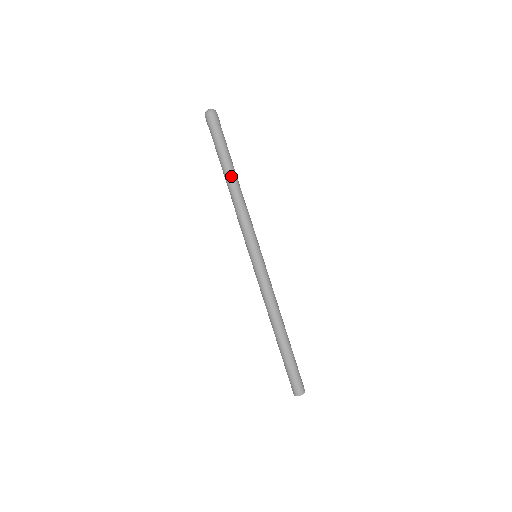
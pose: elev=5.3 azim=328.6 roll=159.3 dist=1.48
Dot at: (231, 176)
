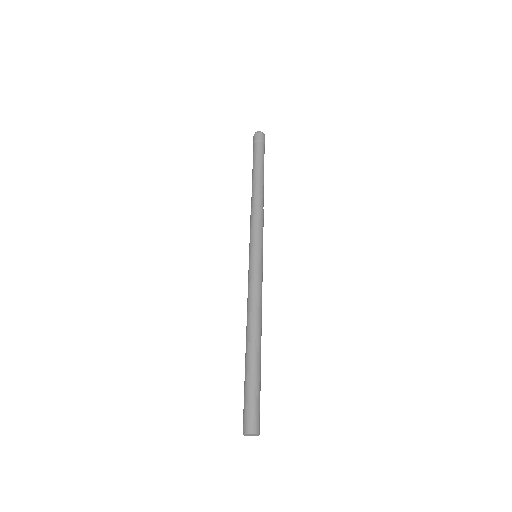
Dot at: (260, 180)
